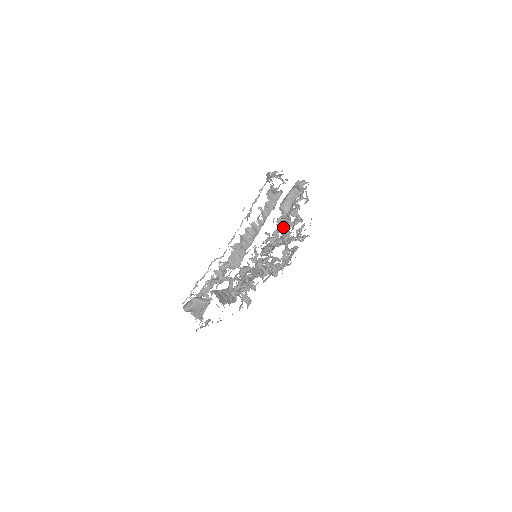
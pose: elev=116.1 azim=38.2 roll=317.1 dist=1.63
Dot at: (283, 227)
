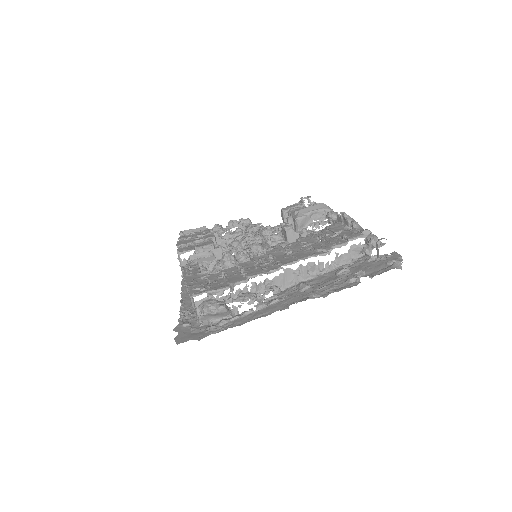
Dot at: (288, 238)
